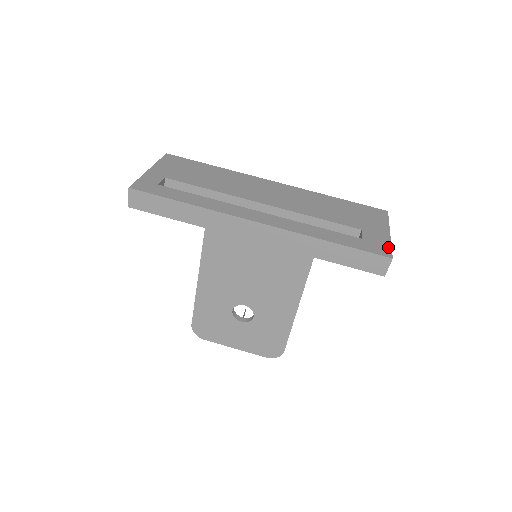
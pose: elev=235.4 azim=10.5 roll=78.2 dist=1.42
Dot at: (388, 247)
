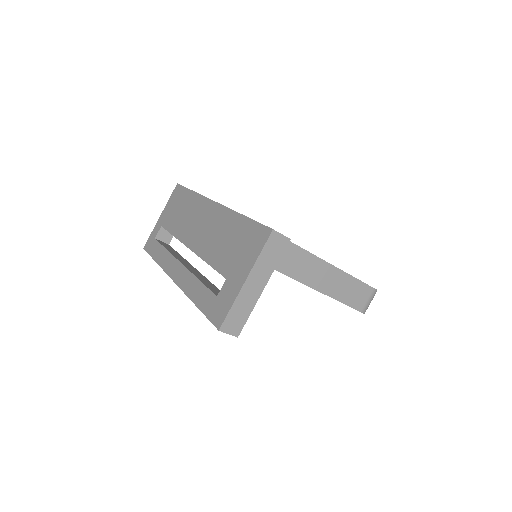
Dot at: (227, 310)
